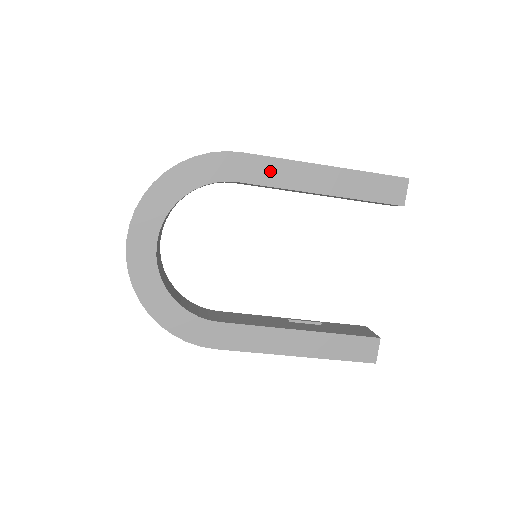
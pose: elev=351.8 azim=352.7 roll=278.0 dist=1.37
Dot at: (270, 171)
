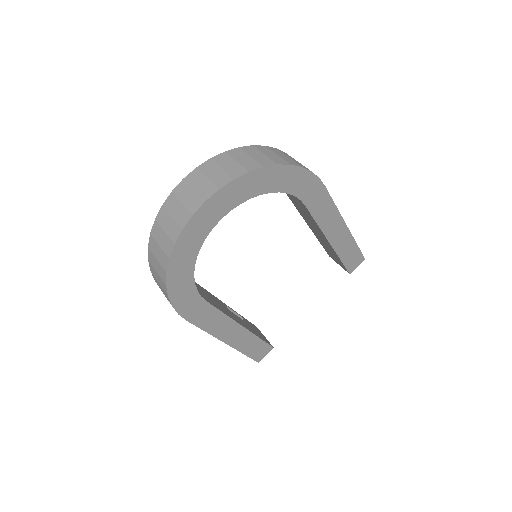
Dot at: (325, 210)
